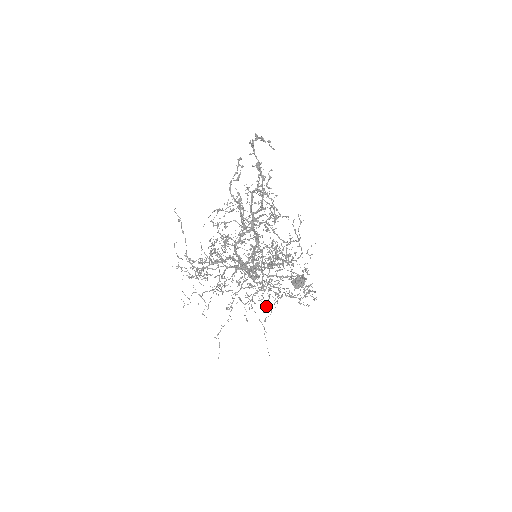
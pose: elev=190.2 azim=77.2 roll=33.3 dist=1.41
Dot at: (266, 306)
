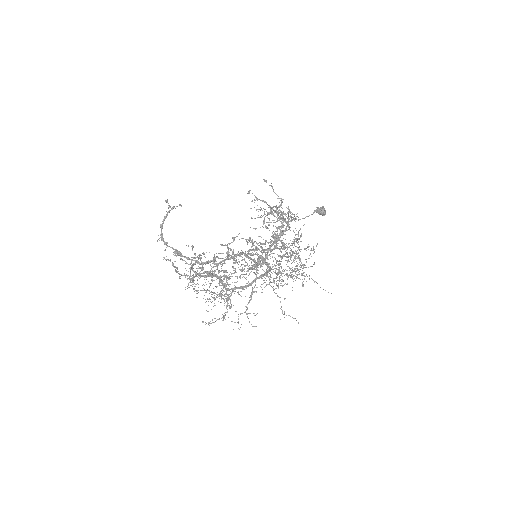
Dot at: occluded
